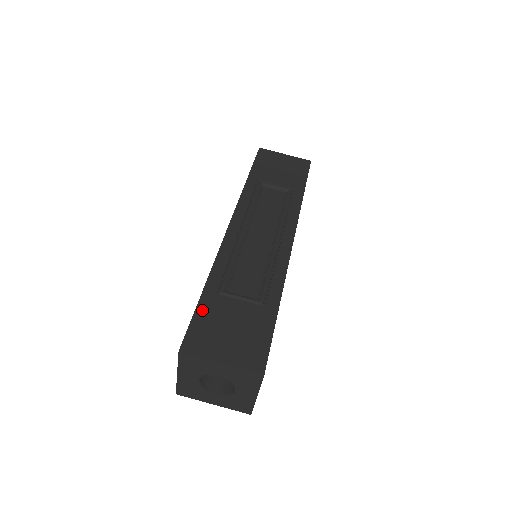
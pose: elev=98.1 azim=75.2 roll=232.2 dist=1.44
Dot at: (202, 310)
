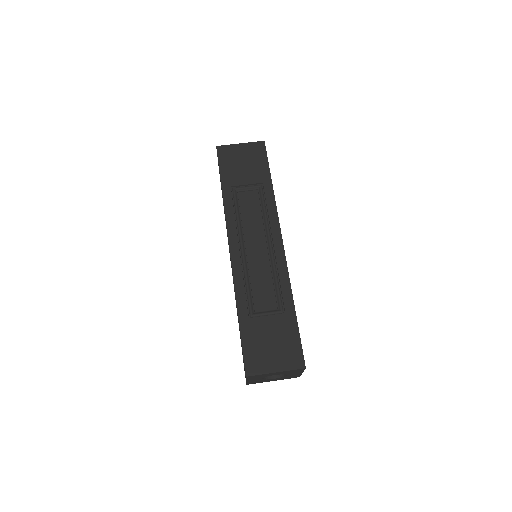
Dot at: (245, 337)
